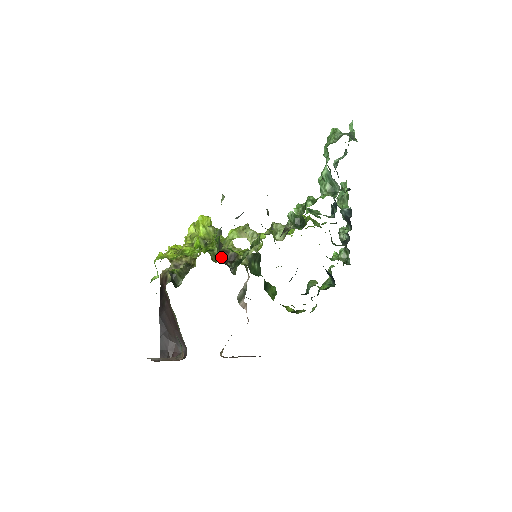
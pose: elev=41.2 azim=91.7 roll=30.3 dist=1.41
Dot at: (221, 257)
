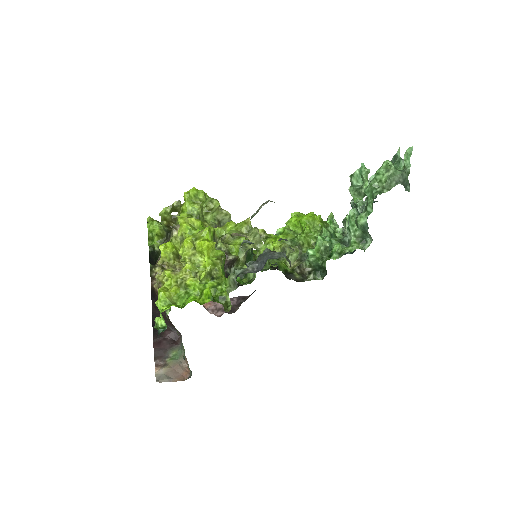
Dot at: occluded
